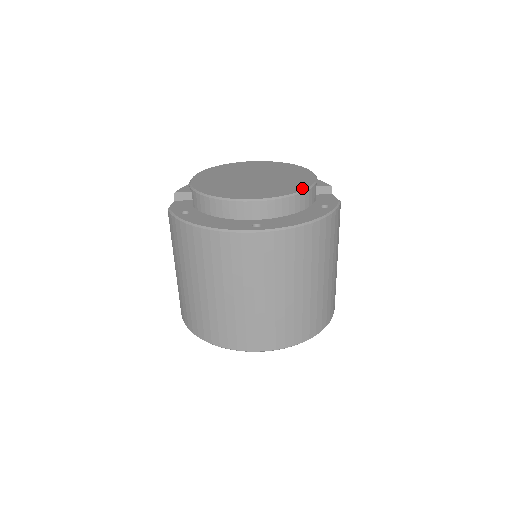
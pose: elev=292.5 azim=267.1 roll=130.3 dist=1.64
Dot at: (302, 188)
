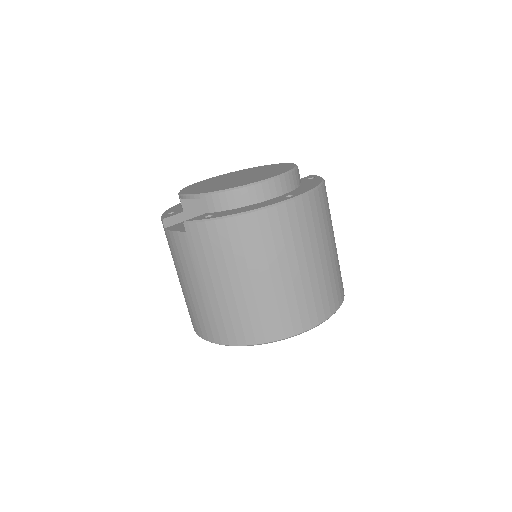
Dot at: (293, 165)
